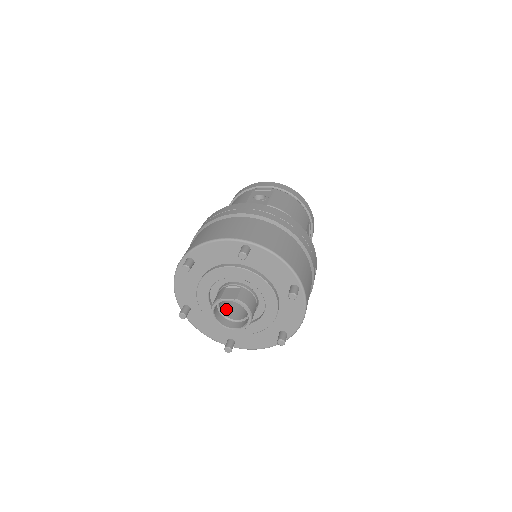
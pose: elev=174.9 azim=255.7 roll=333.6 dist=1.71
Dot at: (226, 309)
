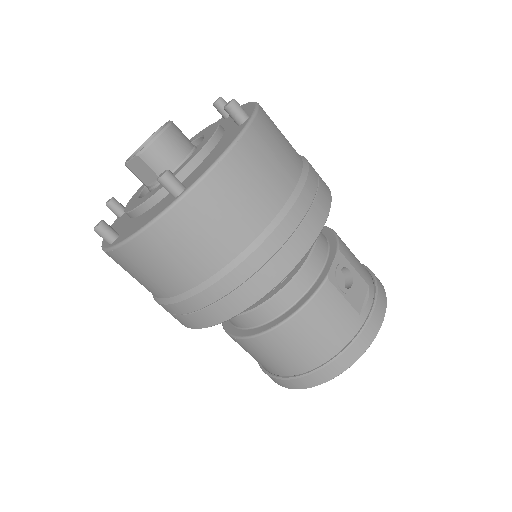
Dot at: occluded
